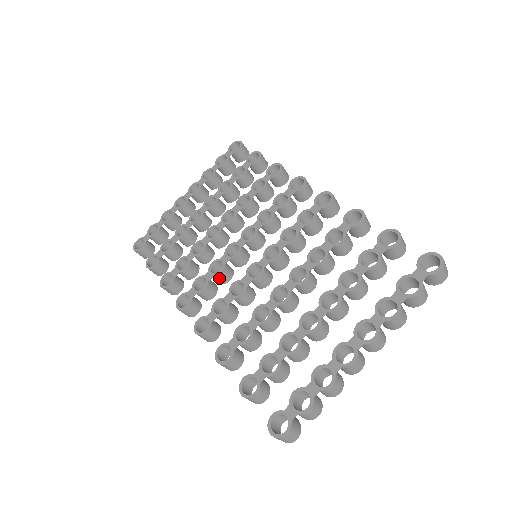
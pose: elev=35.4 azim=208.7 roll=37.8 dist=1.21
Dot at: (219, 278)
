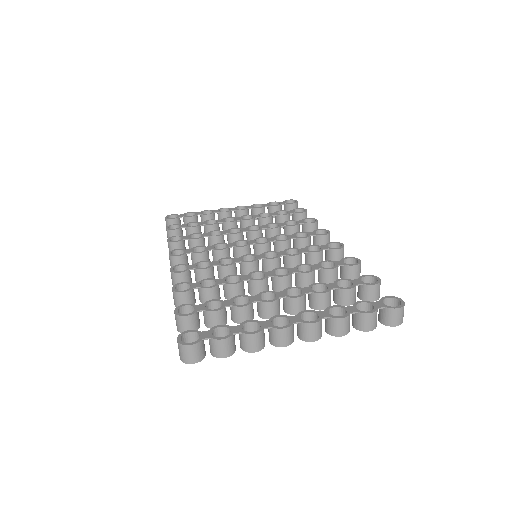
Dot at: (217, 254)
